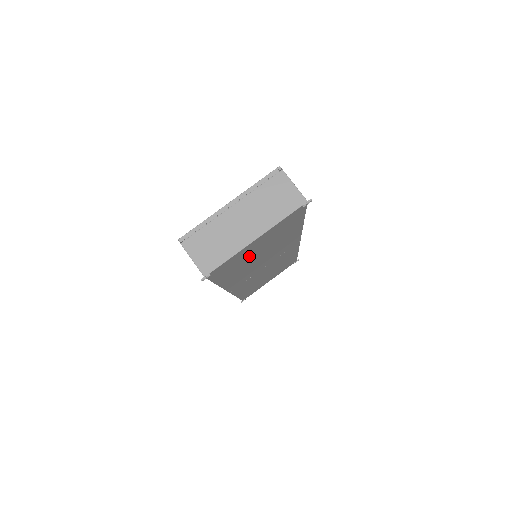
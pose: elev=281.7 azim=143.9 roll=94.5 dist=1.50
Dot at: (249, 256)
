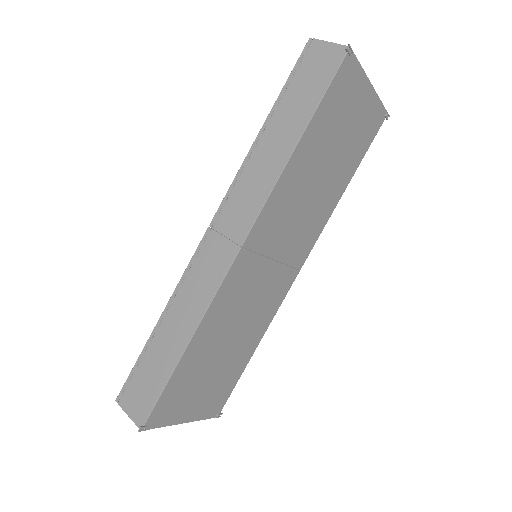
Dot at: (338, 128)
